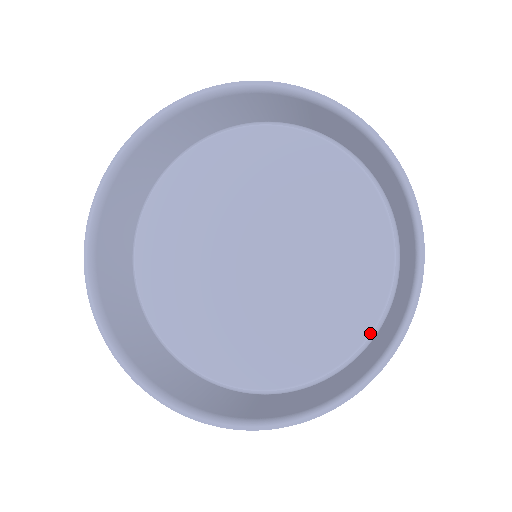
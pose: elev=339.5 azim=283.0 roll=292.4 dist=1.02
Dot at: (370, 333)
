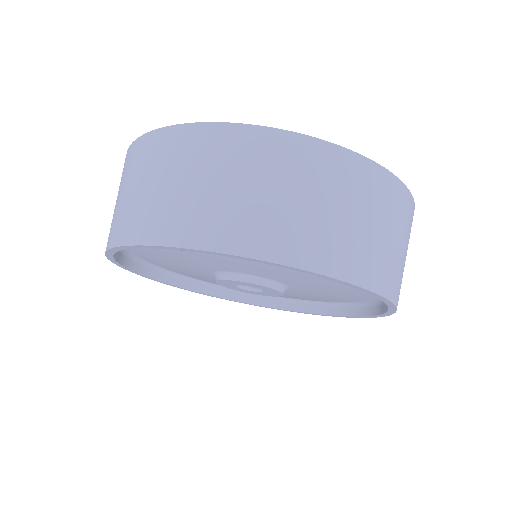
Dot at: occluded
